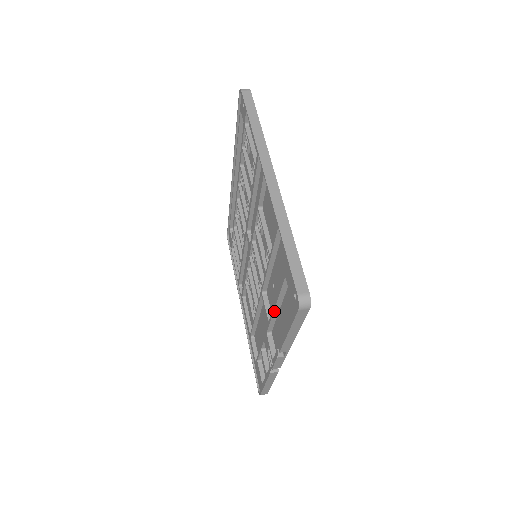
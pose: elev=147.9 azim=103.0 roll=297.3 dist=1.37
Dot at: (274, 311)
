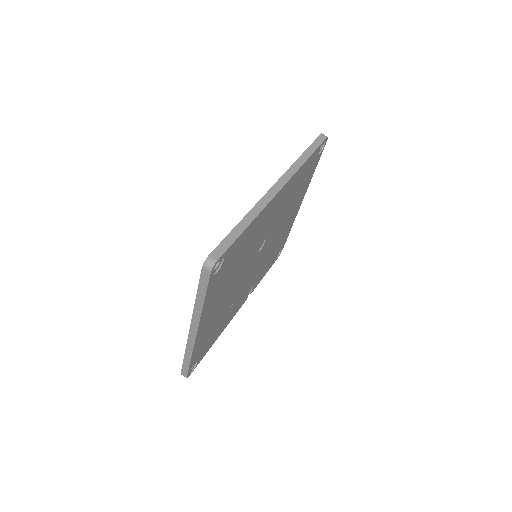
Dot at: occluded
